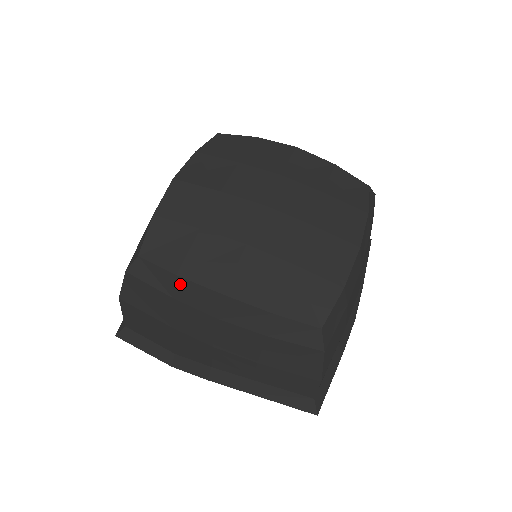
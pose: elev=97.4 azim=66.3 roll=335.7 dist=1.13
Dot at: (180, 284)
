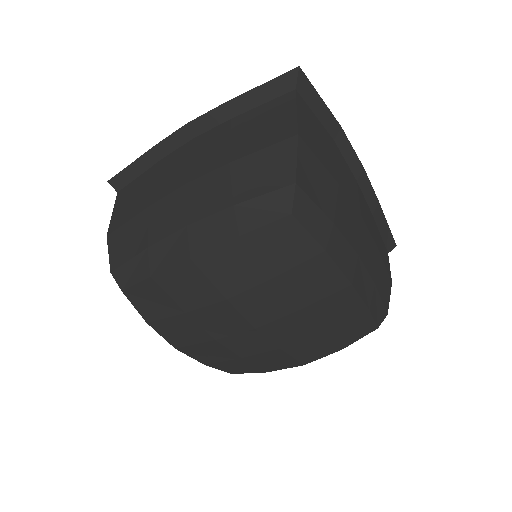
Dot at: occluded
